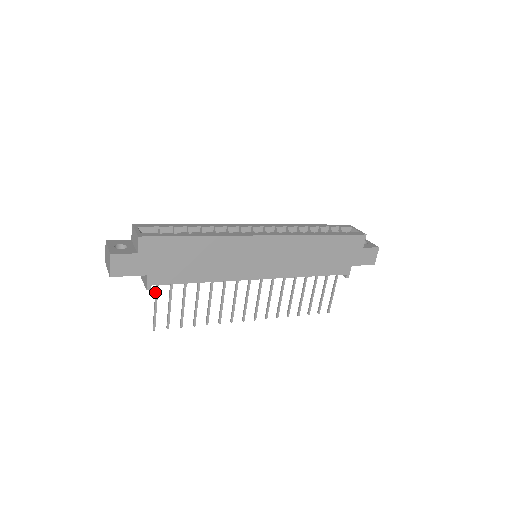
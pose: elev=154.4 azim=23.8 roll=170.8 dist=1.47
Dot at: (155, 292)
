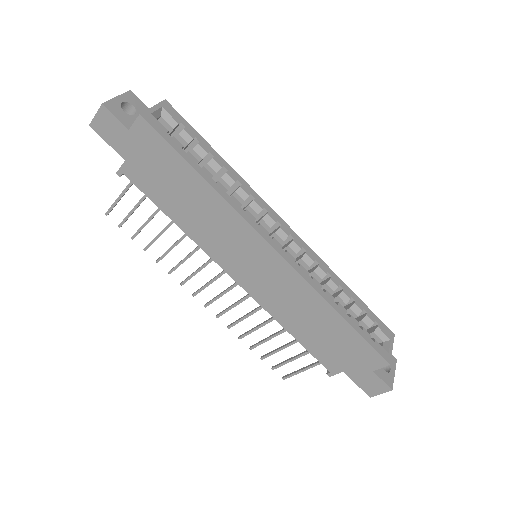
Dot at: (128, 184)
